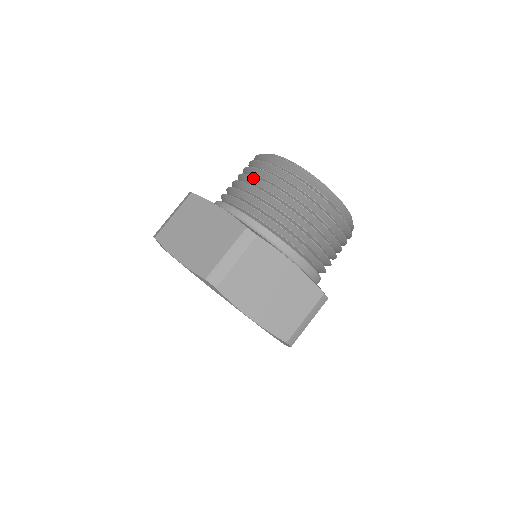
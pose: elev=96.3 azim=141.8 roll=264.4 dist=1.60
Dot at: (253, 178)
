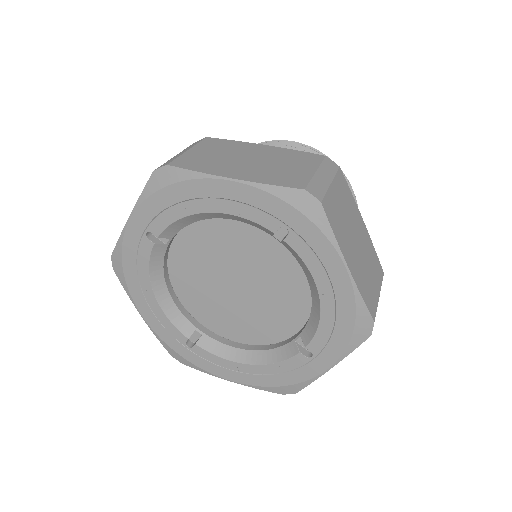
Dot at: occluded
